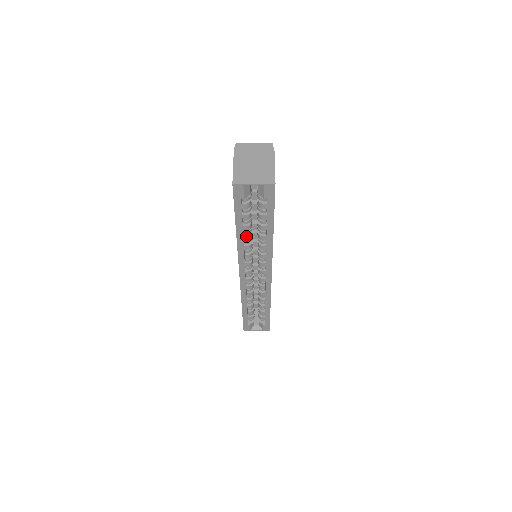
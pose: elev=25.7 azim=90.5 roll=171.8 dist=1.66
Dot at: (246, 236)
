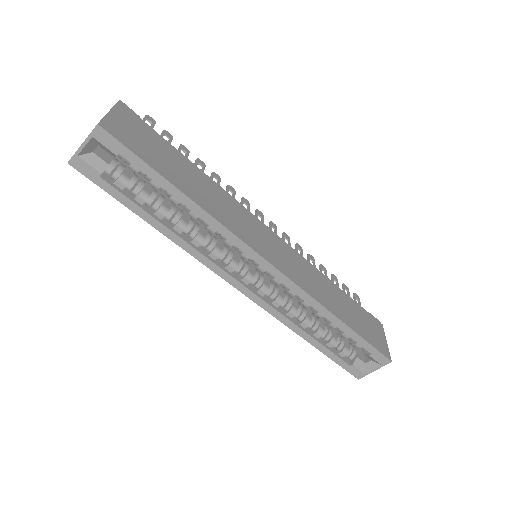
Dot at: (175, 226)
